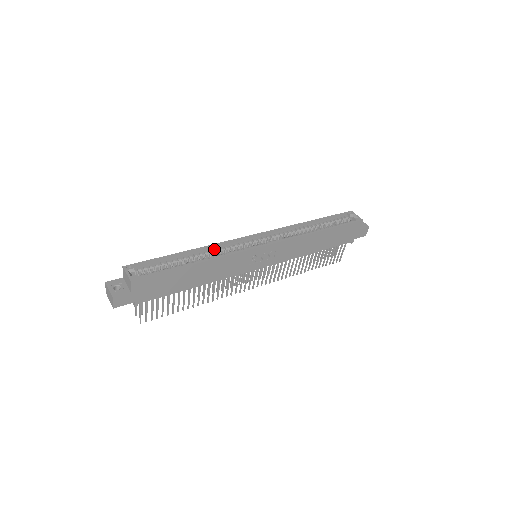
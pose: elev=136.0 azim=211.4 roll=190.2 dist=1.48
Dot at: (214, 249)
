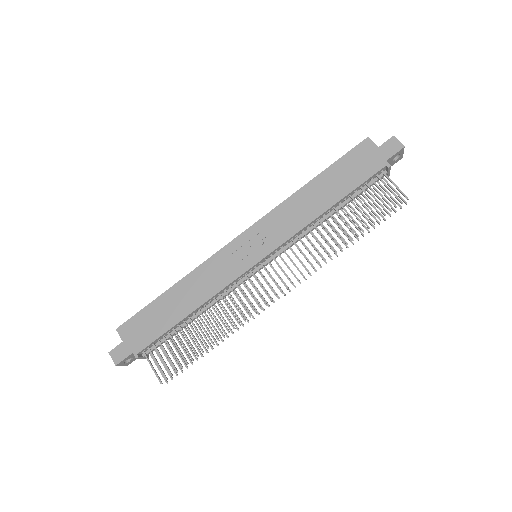
Dot at: occluded
